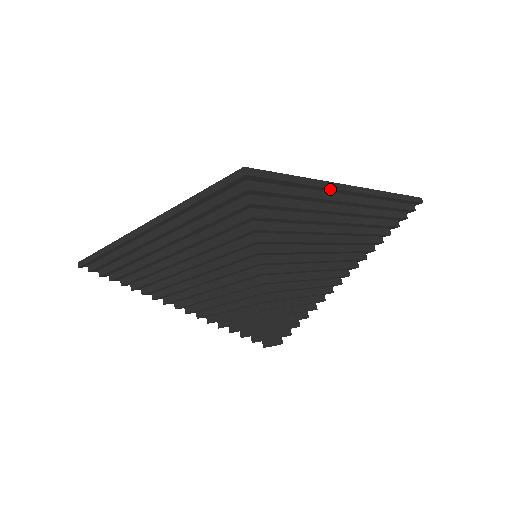
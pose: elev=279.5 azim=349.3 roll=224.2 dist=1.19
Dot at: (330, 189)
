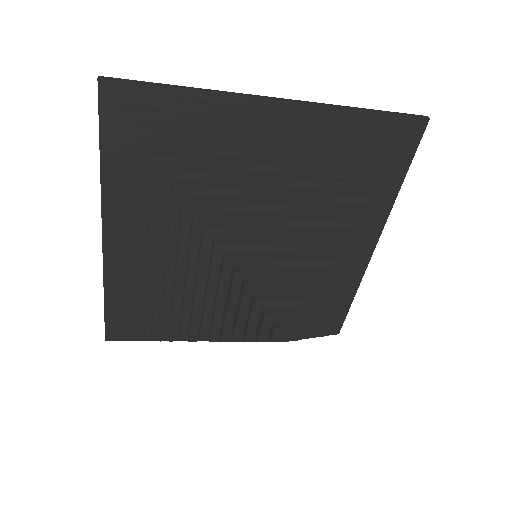
Dot at: (387, 215)
